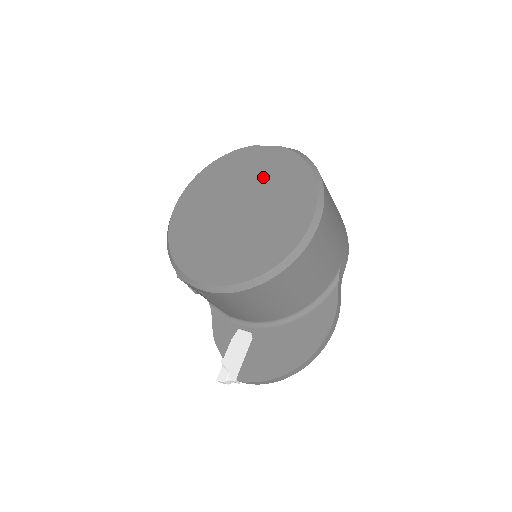
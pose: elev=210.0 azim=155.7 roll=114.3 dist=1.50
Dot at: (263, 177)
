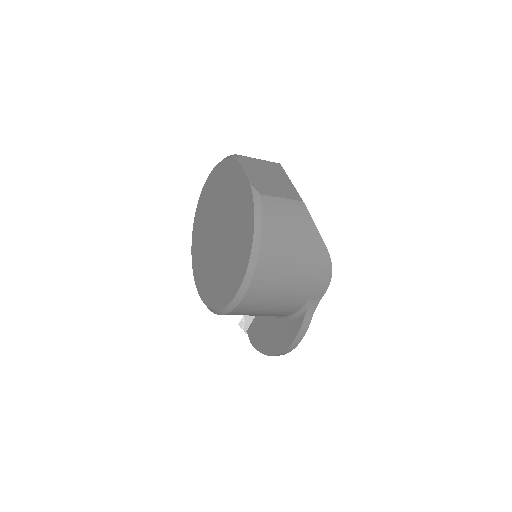
Dot at: (234, 211)
